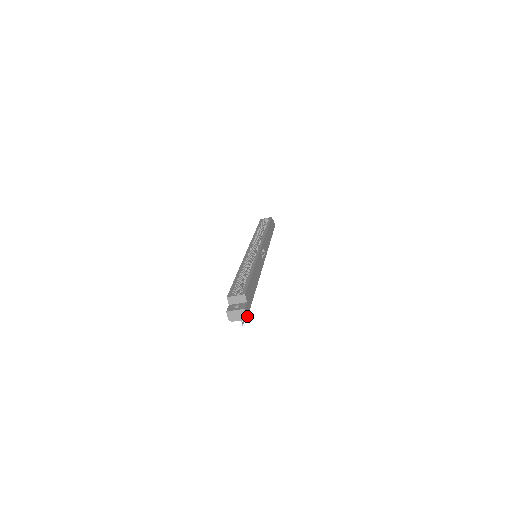
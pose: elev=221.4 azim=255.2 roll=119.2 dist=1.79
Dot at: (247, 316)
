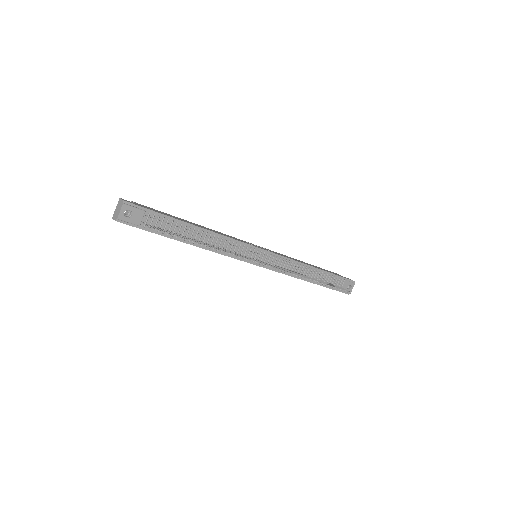
Dot at: (125, 201)
